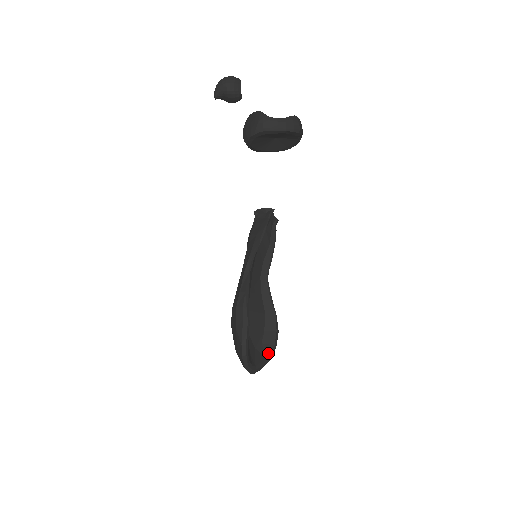
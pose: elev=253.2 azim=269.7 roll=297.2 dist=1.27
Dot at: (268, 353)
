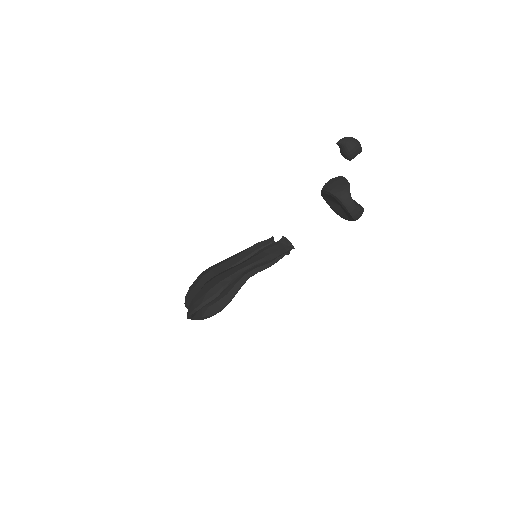
Dot at: (206, 316)
